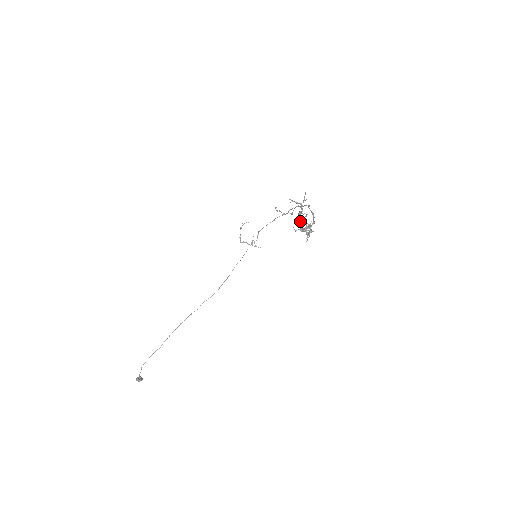
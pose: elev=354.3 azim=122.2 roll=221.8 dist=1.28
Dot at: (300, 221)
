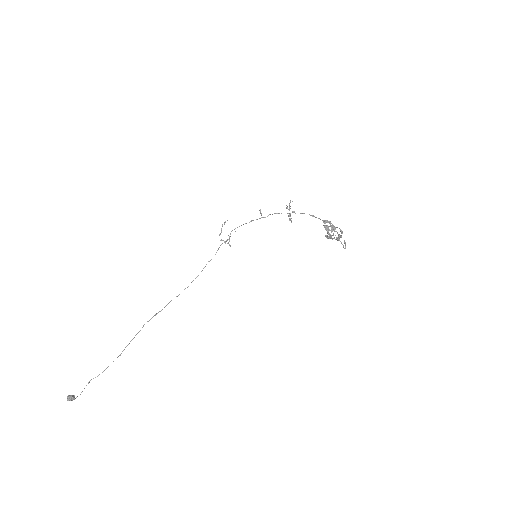
Dot at: (335, 229)
